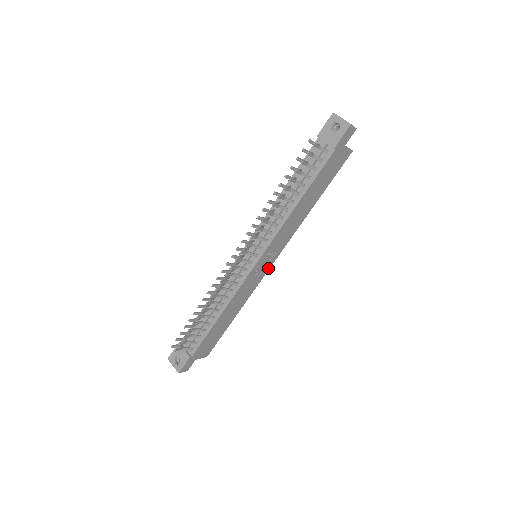
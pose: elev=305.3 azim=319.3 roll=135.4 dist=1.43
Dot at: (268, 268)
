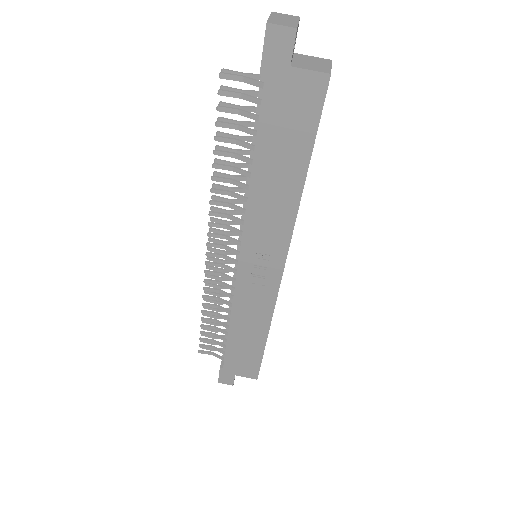
Dot at: (278, 278)
